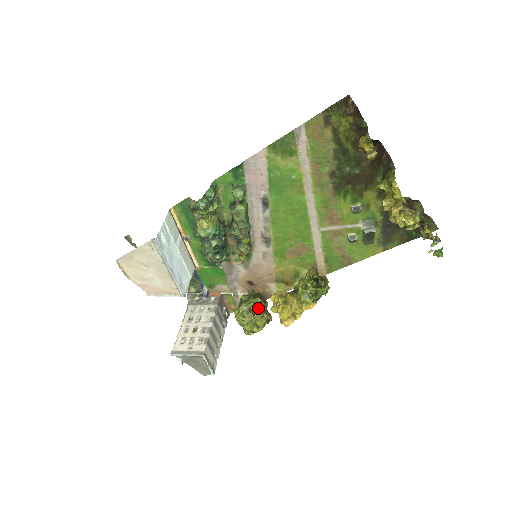
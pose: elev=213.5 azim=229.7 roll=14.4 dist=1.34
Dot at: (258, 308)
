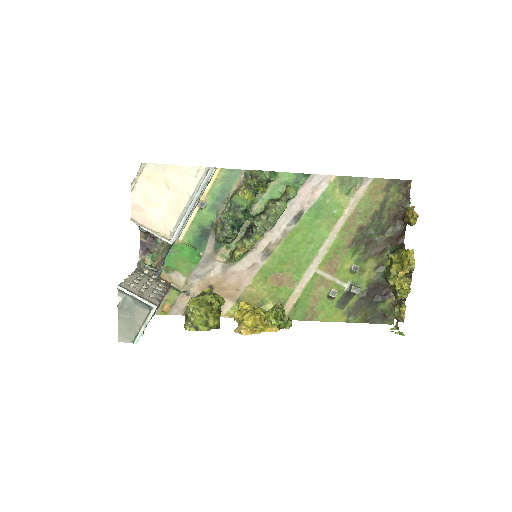
Dot at: (217, 308)
